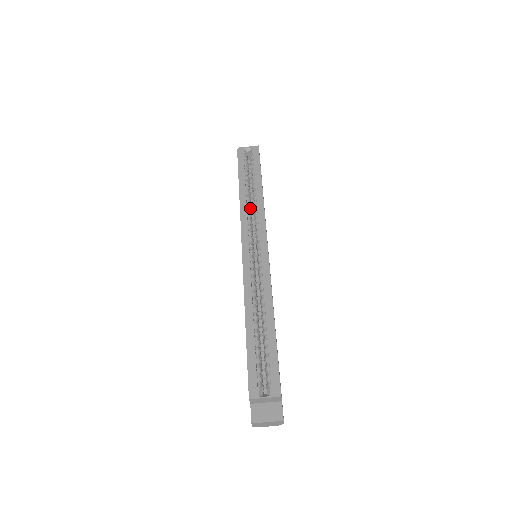
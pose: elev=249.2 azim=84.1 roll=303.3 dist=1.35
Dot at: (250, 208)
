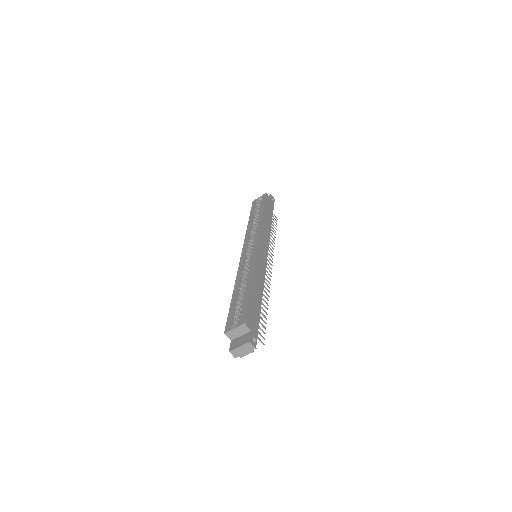
Dot at: occluded
